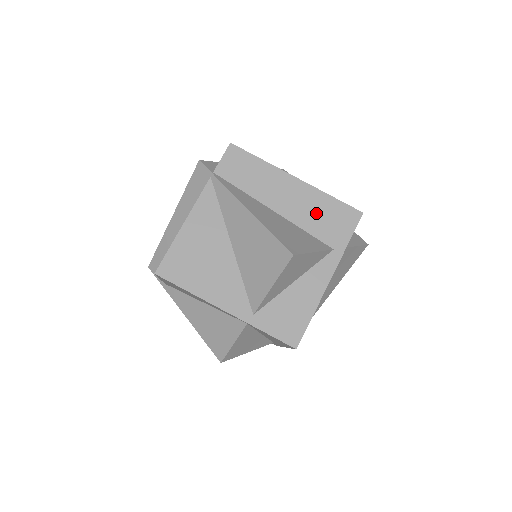
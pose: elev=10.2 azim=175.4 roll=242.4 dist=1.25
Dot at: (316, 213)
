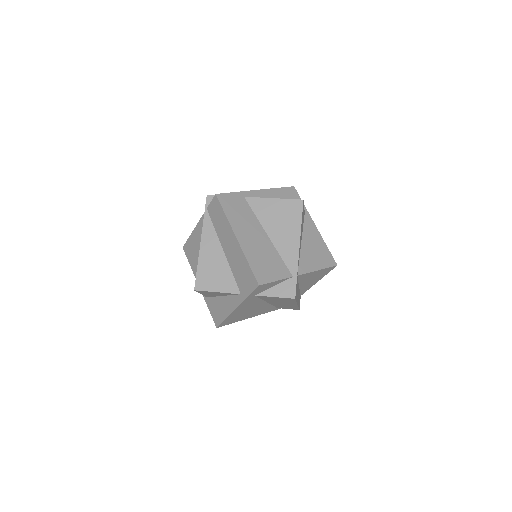
Dot at: (239, 267)
